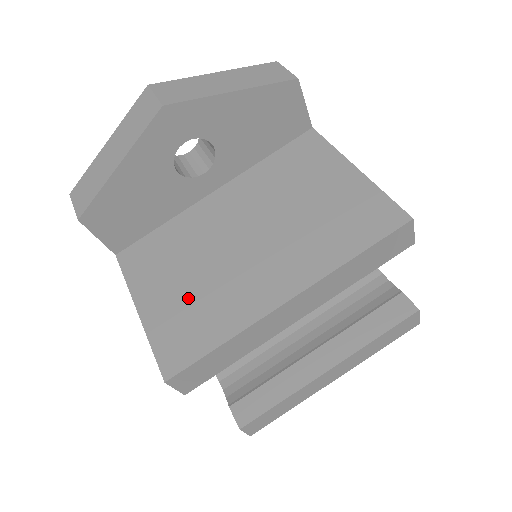
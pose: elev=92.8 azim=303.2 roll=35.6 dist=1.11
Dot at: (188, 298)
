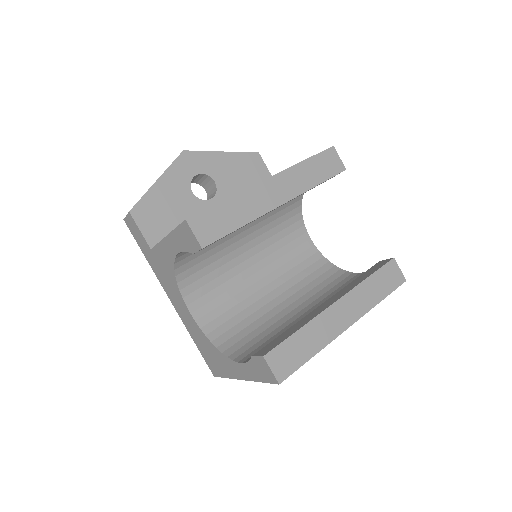
Dot at: occluded
